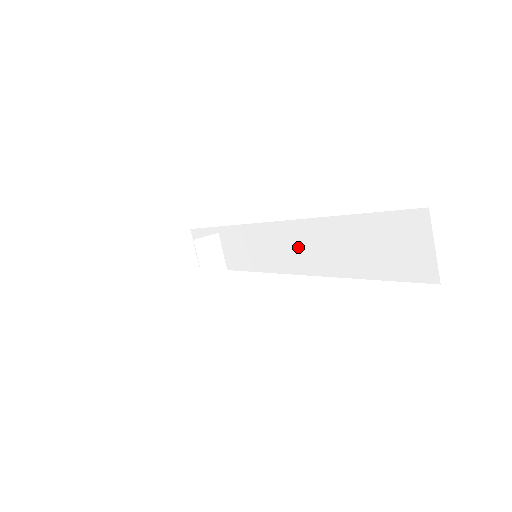
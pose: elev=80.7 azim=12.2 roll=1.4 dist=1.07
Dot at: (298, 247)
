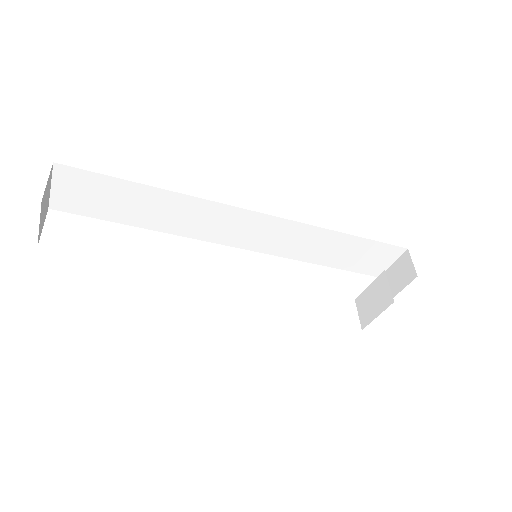
Dot at: (279, 238)
